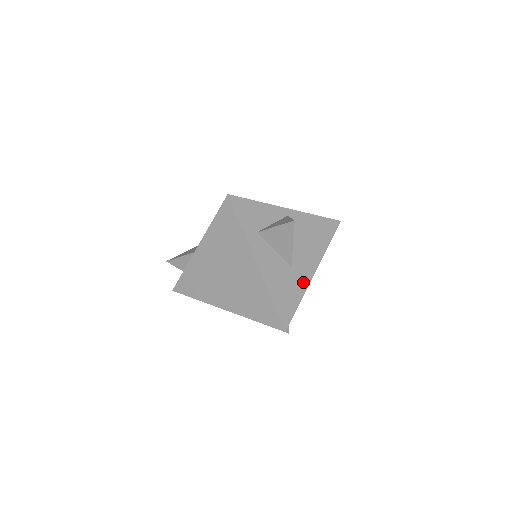
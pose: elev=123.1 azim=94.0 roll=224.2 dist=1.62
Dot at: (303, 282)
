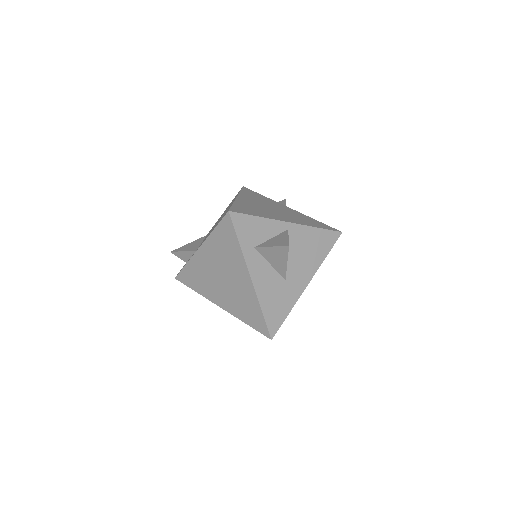
Dot at: (295, 293)
